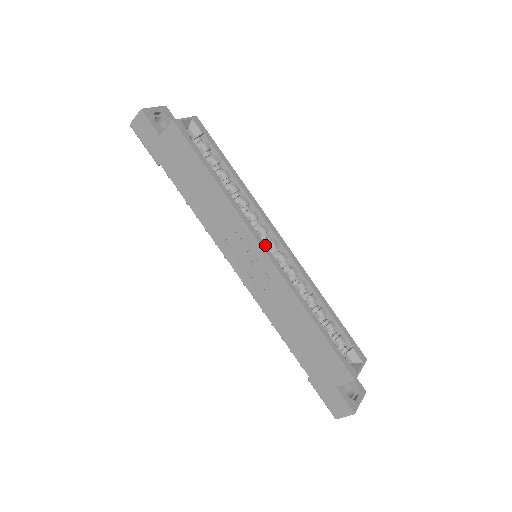
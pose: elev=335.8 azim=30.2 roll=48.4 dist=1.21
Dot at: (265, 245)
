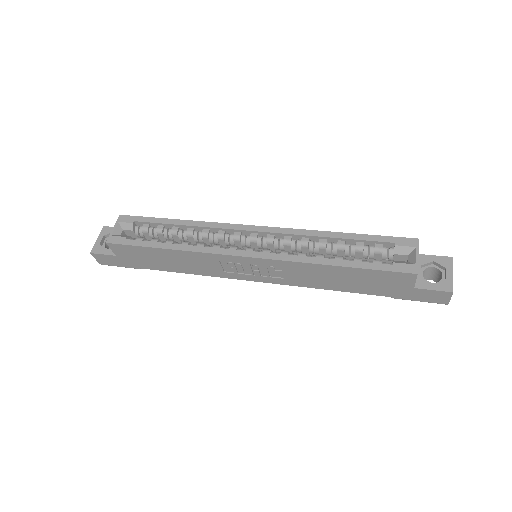
Dot at: (244, 251)
